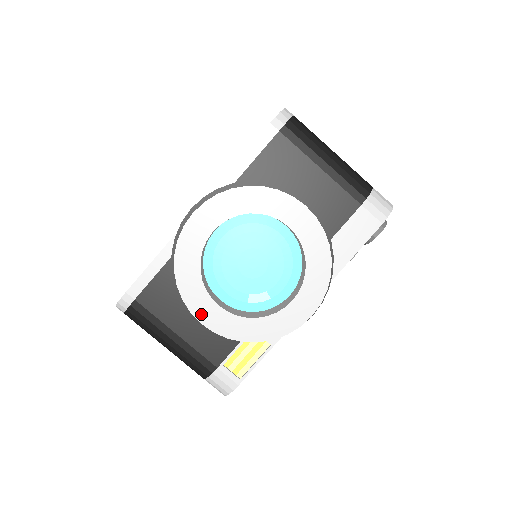
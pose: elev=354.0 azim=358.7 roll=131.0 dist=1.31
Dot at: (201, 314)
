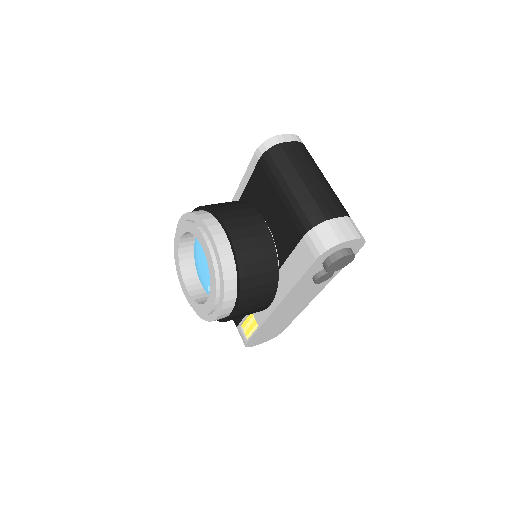
Dot at: occluded
